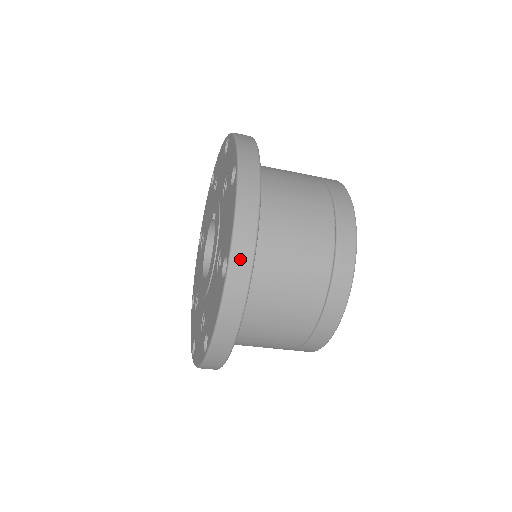
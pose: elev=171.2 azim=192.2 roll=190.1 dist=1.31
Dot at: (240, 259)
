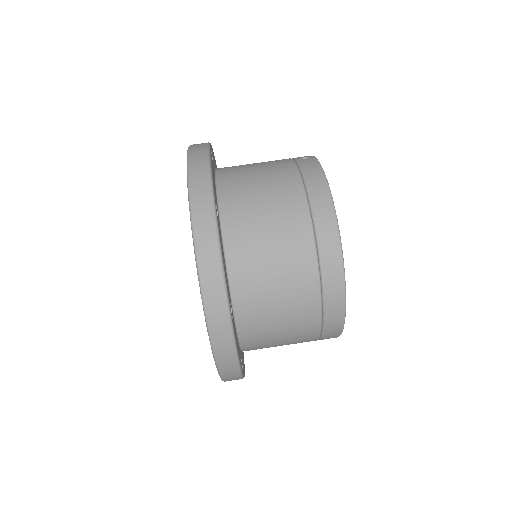
Dot at: (215, 310)
